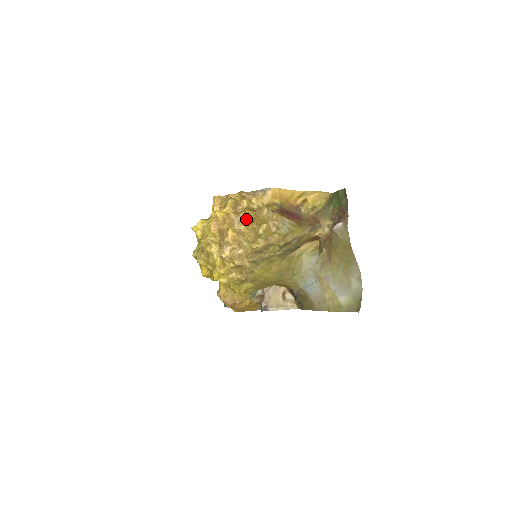
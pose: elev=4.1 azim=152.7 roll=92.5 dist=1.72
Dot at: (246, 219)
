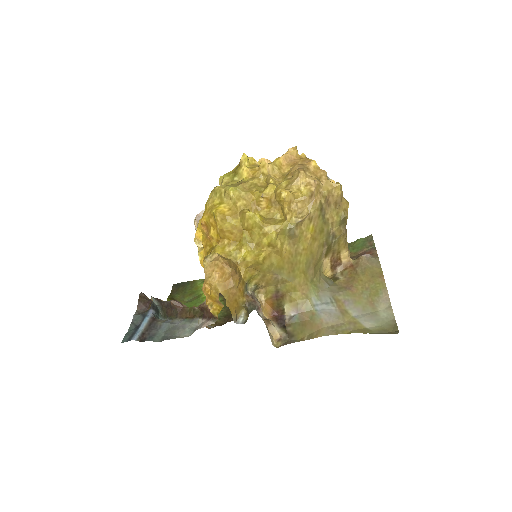
Dot at: occluded
